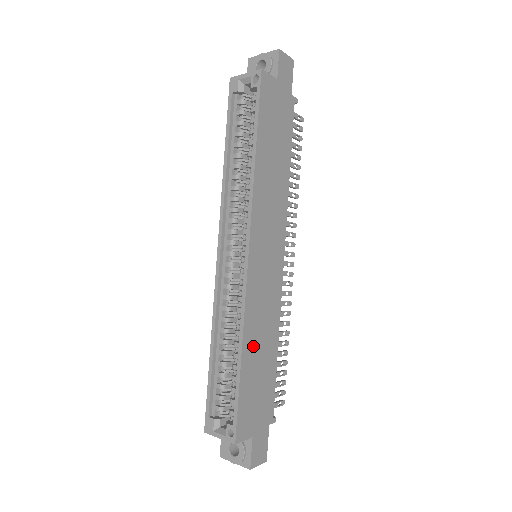
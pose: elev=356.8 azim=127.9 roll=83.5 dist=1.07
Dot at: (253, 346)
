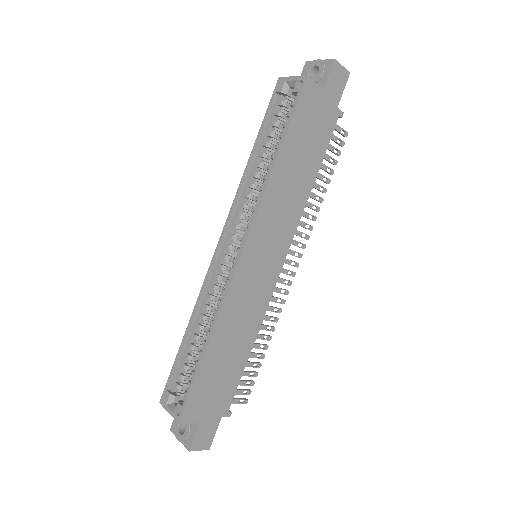
Dot at: (223, 340)
